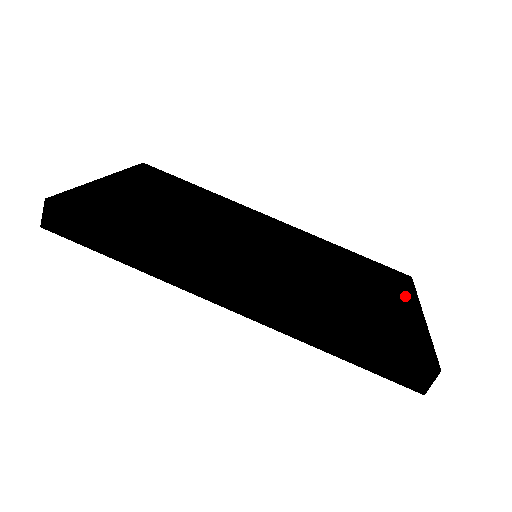
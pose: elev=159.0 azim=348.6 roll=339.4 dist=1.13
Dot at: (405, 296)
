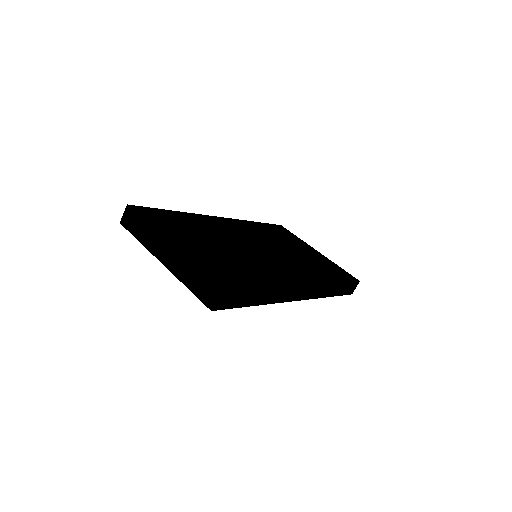
Dot at: (303, 243)
